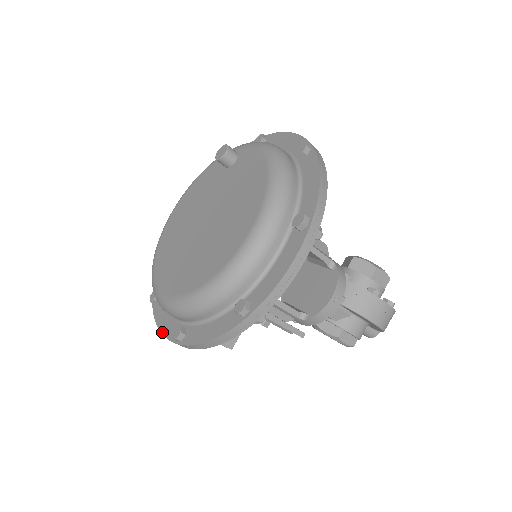
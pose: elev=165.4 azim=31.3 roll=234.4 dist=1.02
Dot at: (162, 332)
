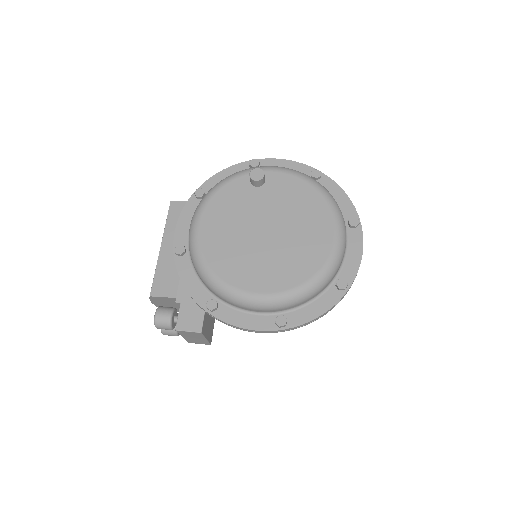
Dot at: (251, 329)
